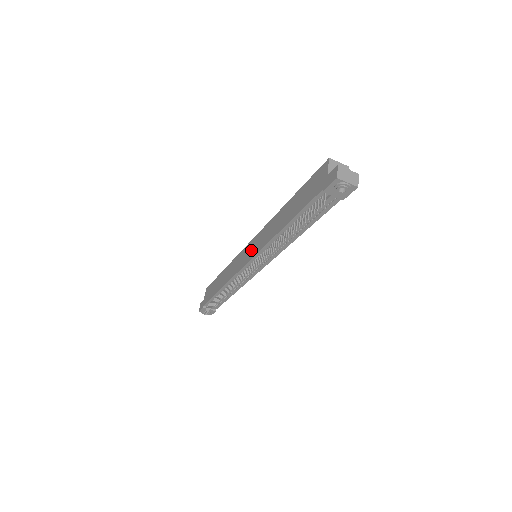
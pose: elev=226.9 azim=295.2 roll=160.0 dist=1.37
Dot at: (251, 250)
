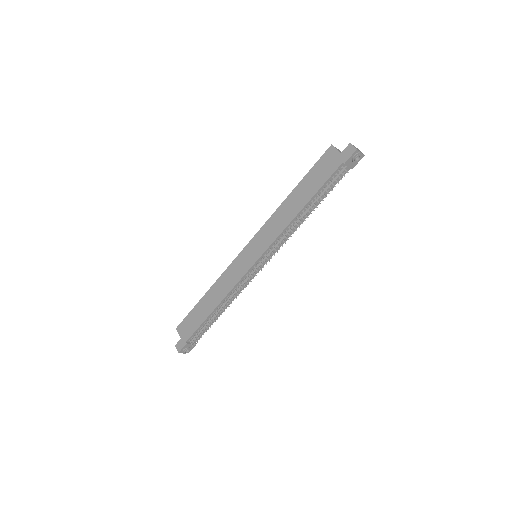
Dot at: (255, 250)
